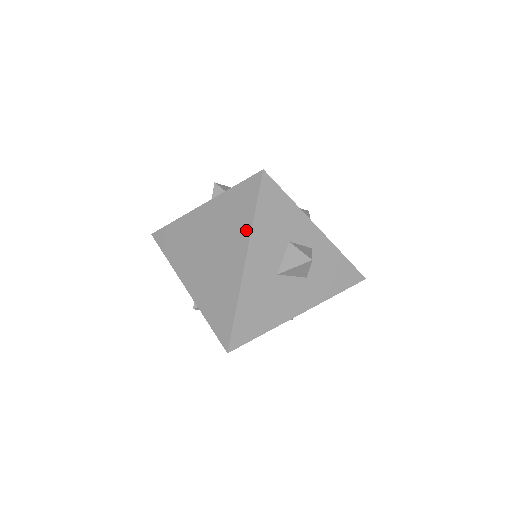
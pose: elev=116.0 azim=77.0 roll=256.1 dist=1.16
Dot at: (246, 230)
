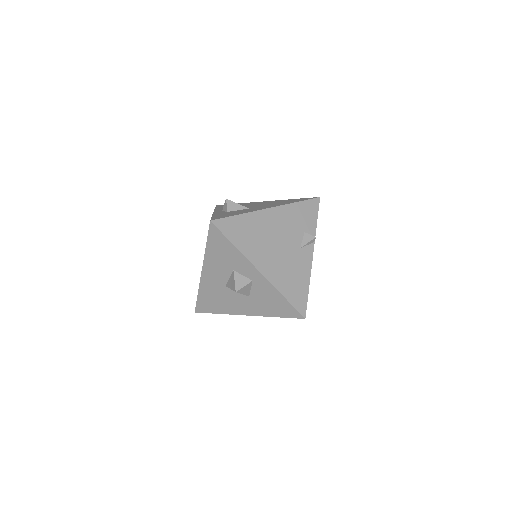
Dot at: occluded
